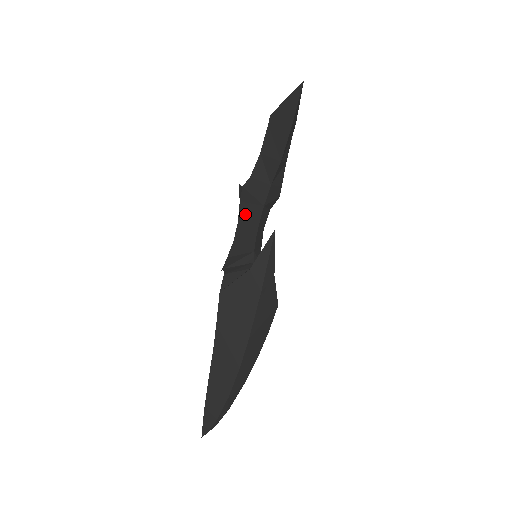
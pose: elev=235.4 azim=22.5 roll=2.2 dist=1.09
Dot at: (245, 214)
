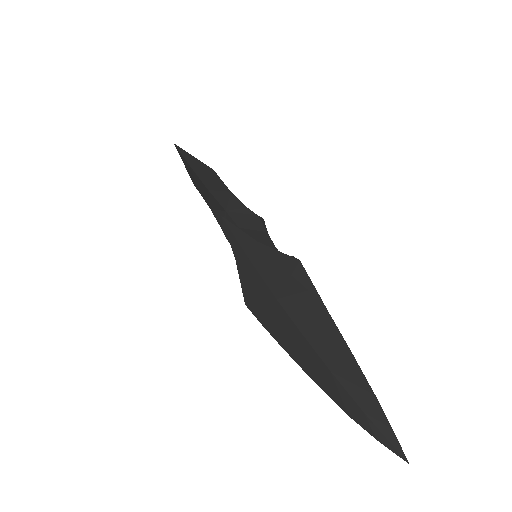
Dot at: occluded
